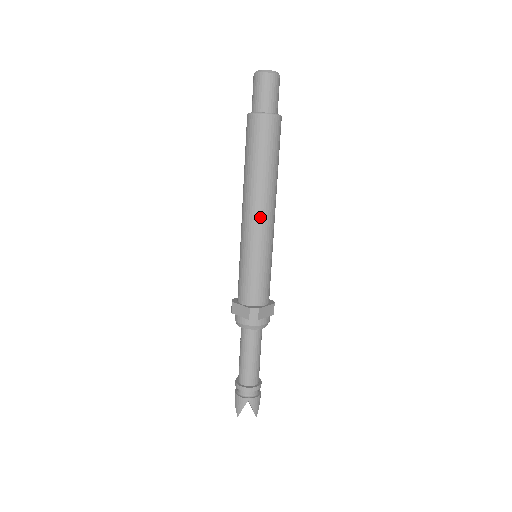
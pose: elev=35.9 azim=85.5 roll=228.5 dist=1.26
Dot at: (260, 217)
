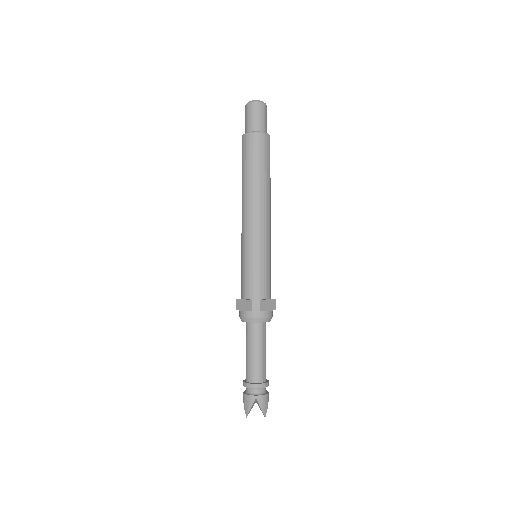
Dot at: (256, 217)
